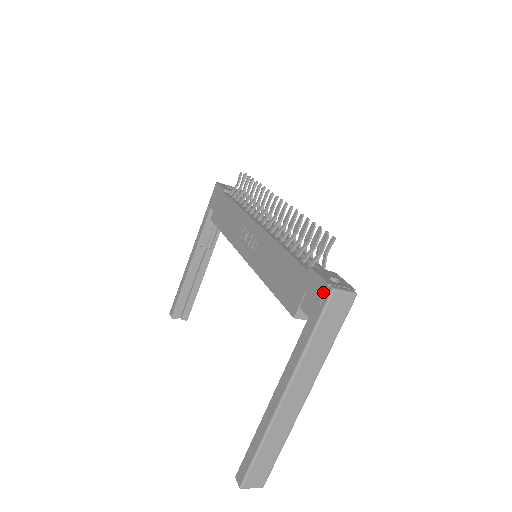
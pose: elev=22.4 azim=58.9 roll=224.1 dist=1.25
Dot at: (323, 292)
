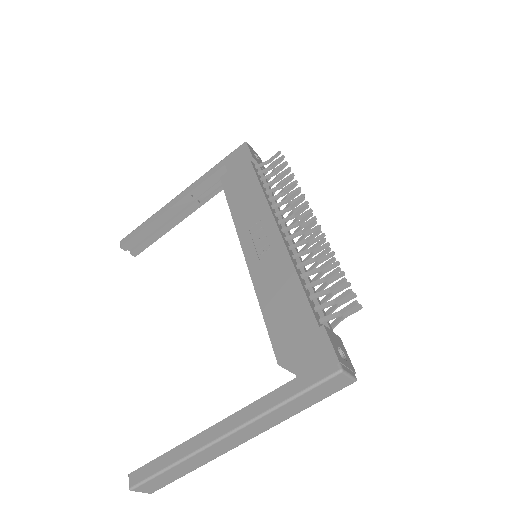
Dot at: (328, 365)
